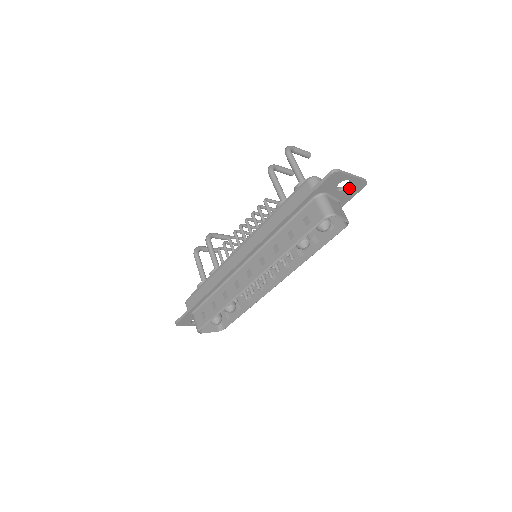
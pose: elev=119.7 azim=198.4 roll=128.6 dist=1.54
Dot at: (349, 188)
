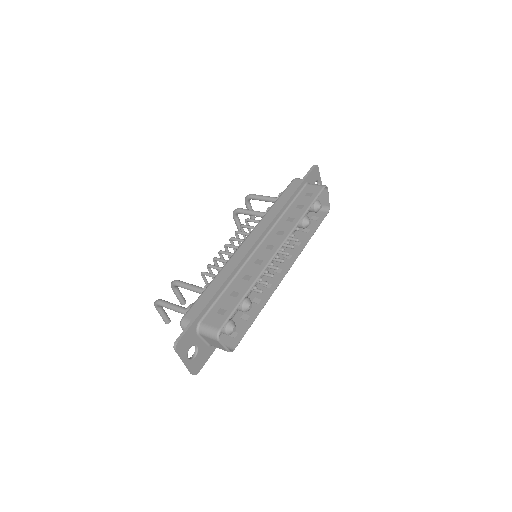
Dot at: occluded
